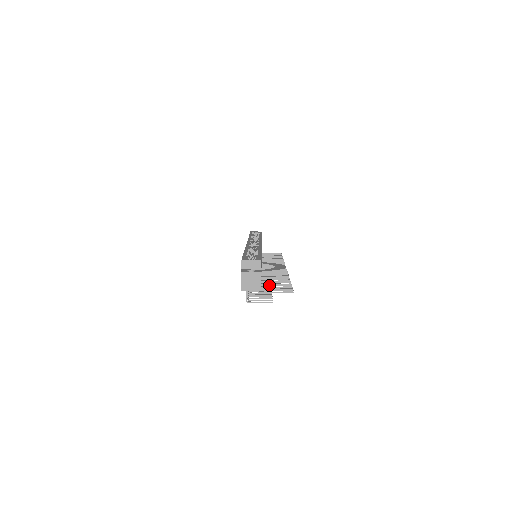
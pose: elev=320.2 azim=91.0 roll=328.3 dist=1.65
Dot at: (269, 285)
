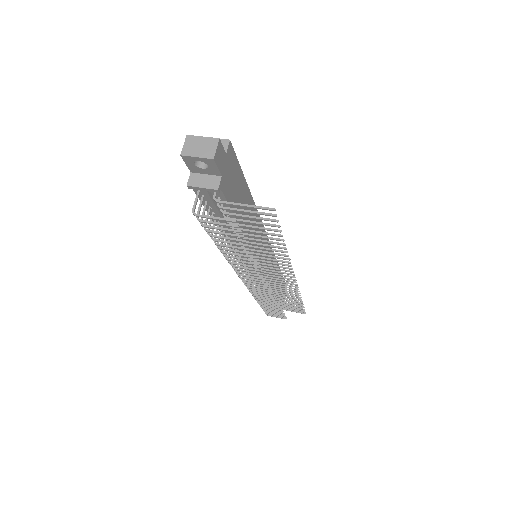
Dot at: occluded
